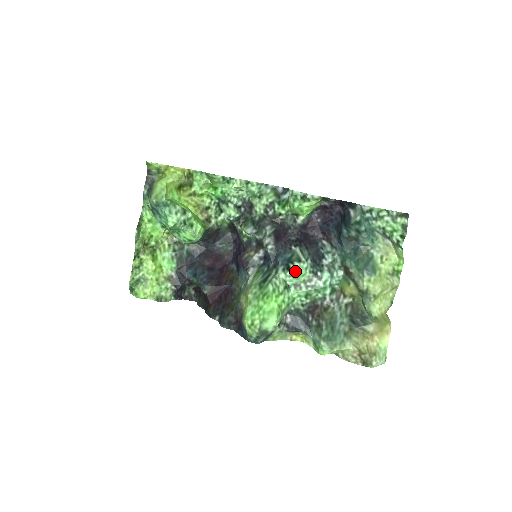
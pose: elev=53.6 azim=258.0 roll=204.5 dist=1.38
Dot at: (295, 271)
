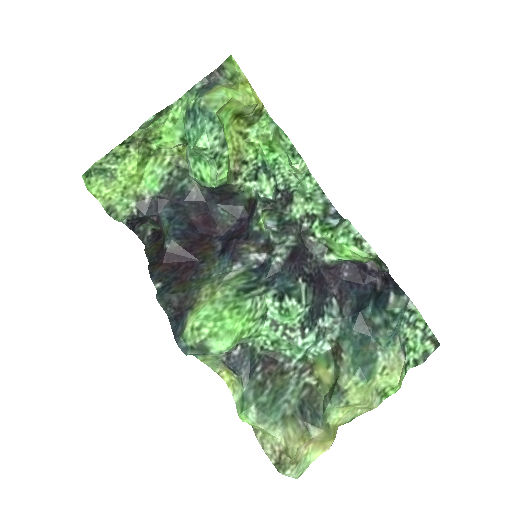
Dot at: (287, 308)
